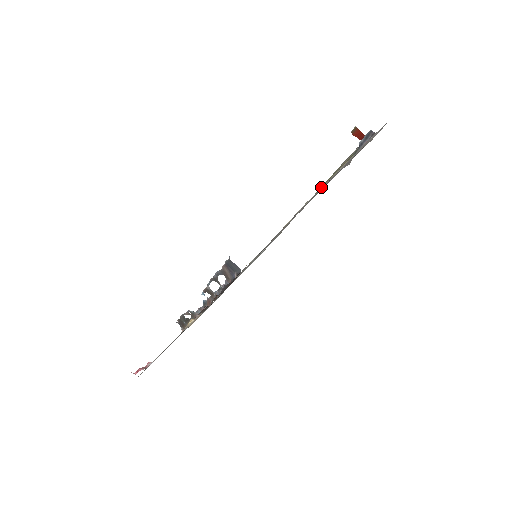
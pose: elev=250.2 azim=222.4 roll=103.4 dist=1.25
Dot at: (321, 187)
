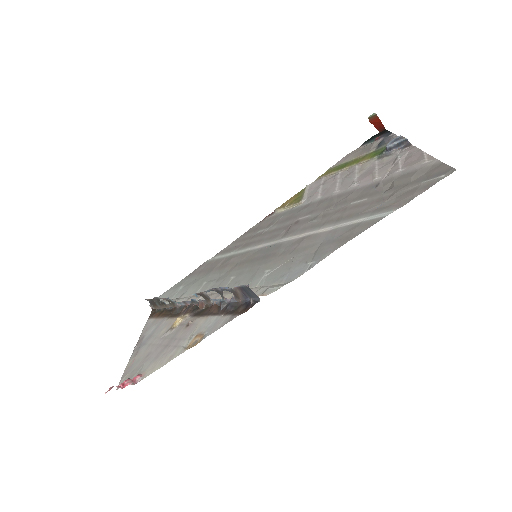
Dot at: (326, 175)
